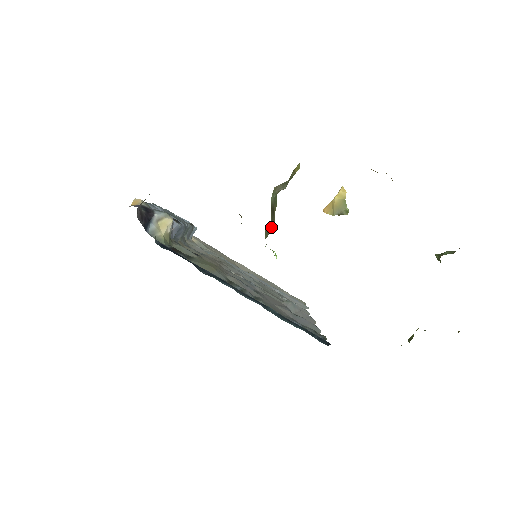
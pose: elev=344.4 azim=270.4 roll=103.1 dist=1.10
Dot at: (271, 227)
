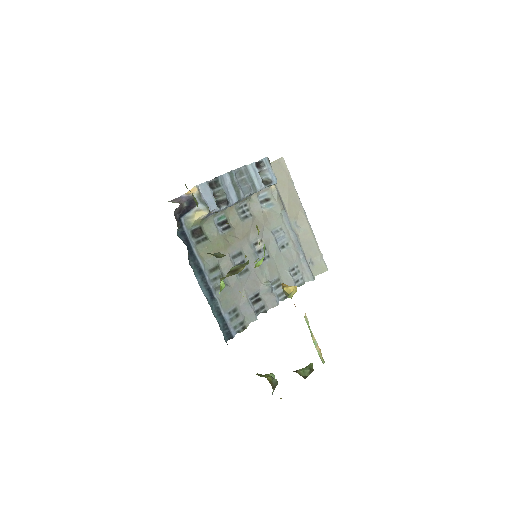
Dot at: (231, 275)
